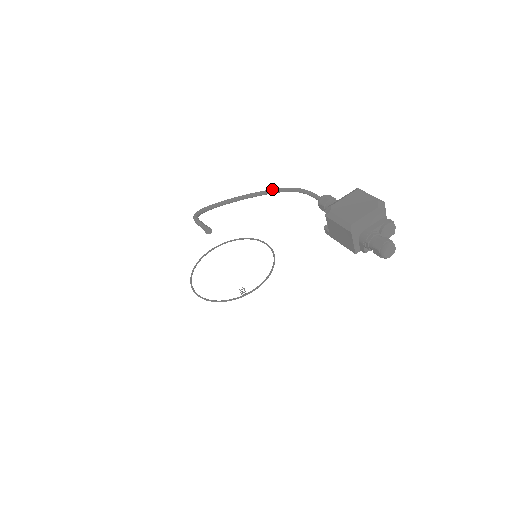
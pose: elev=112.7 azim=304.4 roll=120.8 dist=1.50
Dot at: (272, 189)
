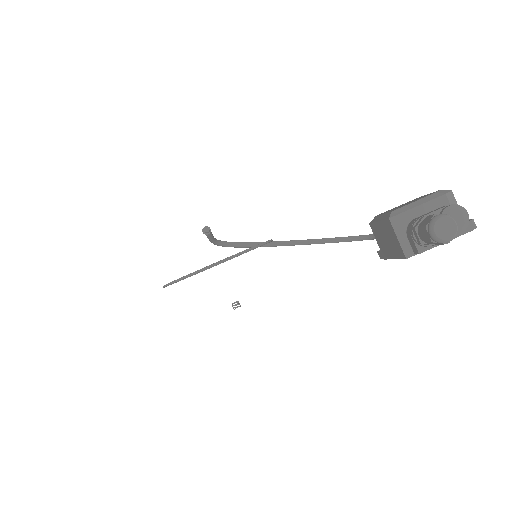
Dot at: occluded
